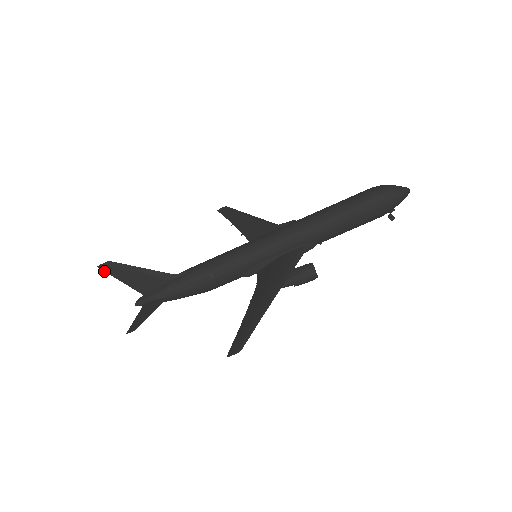
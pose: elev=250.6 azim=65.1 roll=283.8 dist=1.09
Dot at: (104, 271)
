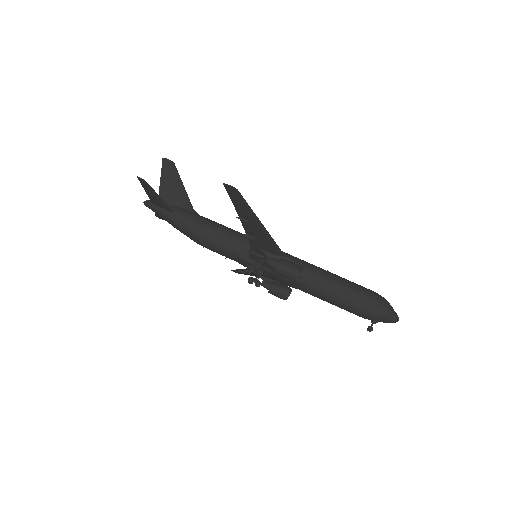
Dot at: (162, 164)
